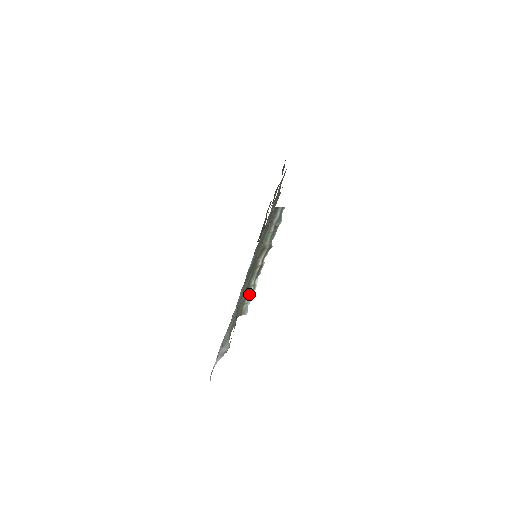
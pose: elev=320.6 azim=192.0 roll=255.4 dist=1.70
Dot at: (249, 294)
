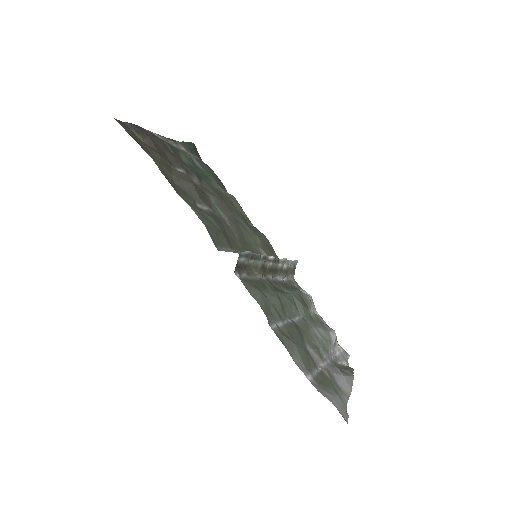
Dot at: (285, 264)
